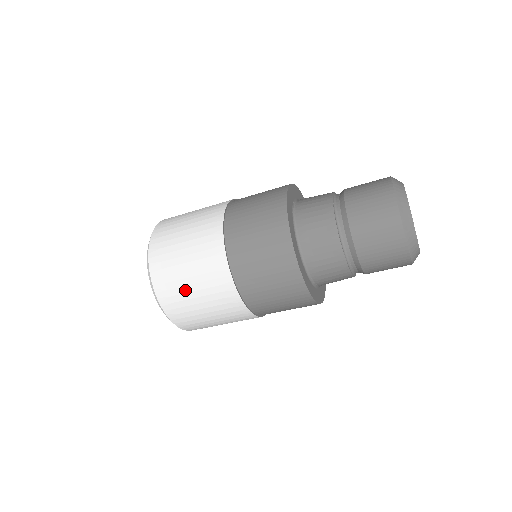
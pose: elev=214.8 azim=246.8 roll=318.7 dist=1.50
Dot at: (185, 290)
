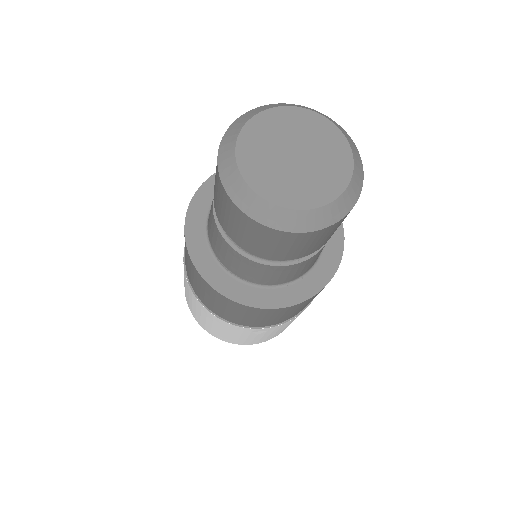
Dot at: occluded
